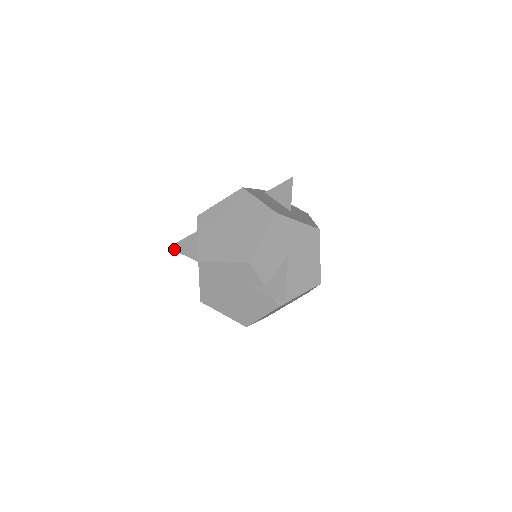
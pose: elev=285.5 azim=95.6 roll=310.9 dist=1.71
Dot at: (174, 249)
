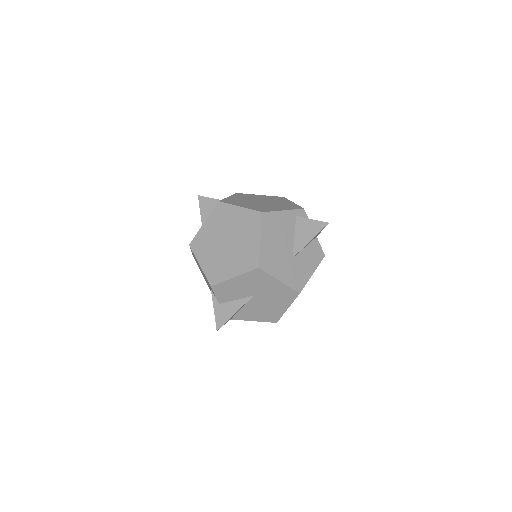
Dot at: (200, 202)
